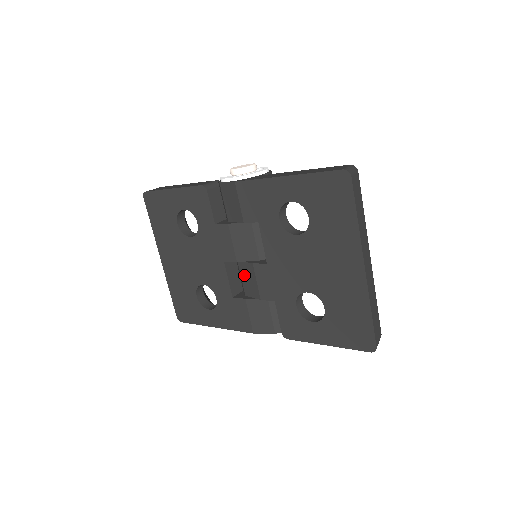
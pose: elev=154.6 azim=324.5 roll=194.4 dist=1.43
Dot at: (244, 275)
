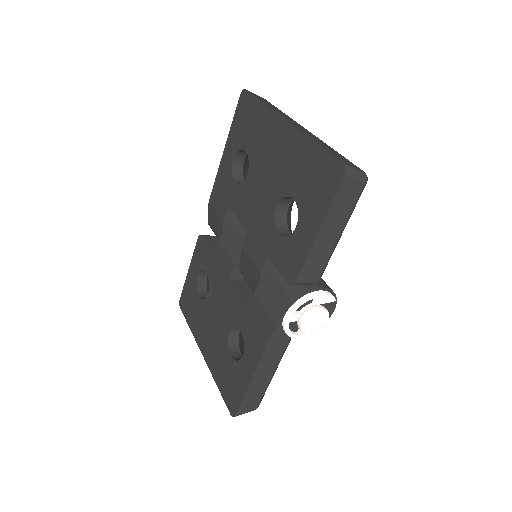
Dot at: (246, 274)
